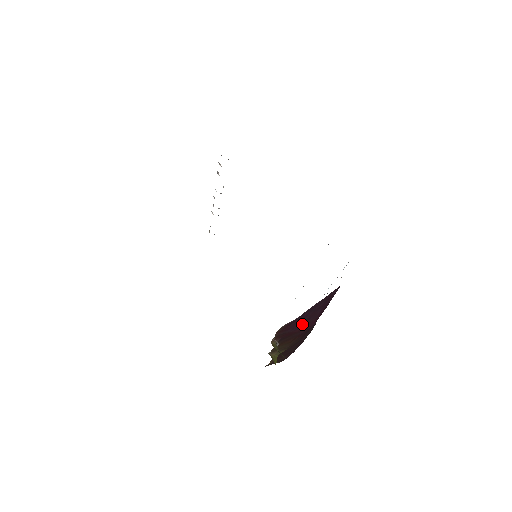
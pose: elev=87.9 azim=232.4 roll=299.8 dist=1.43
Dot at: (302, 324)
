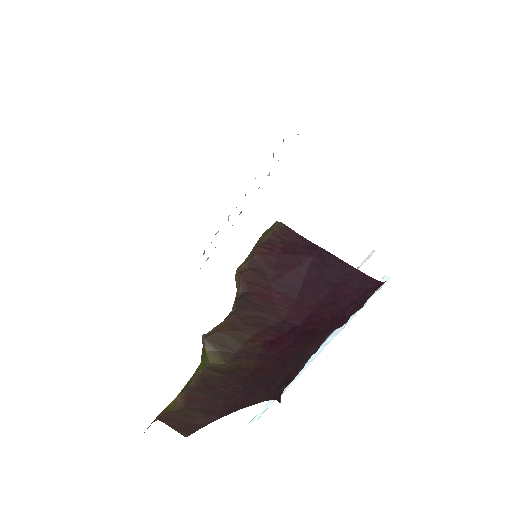
Dot at: (293, 286)
